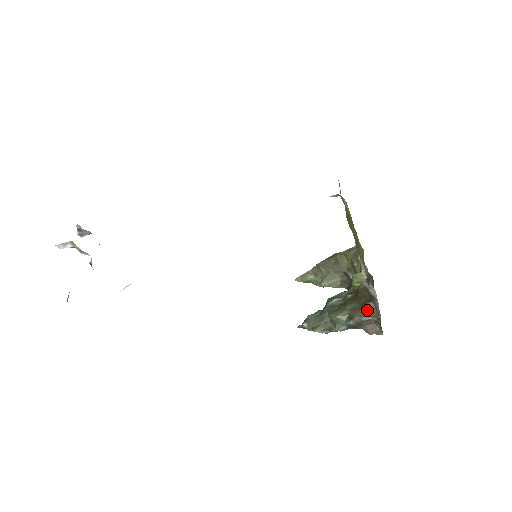
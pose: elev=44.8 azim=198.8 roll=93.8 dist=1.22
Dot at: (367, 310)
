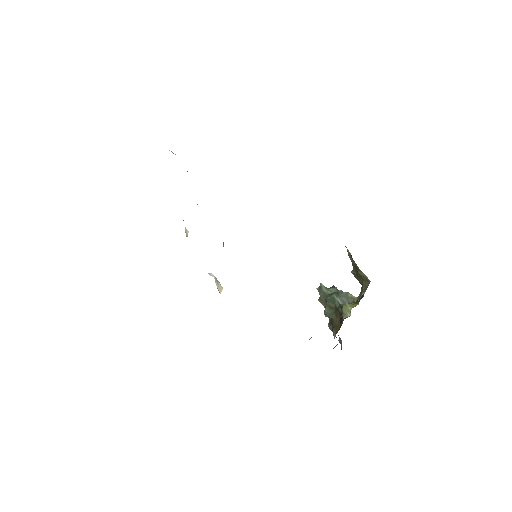
Dot at: (334, 334)
